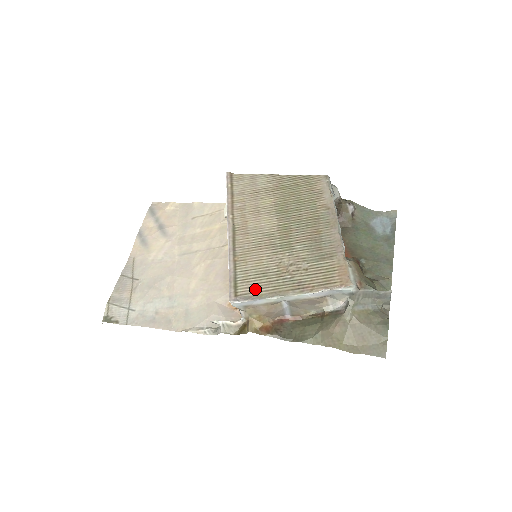
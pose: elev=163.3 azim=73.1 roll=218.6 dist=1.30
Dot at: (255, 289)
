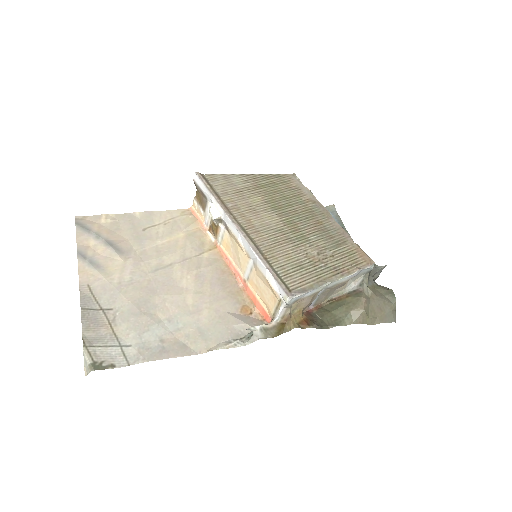
Dot at: (302, 281)
